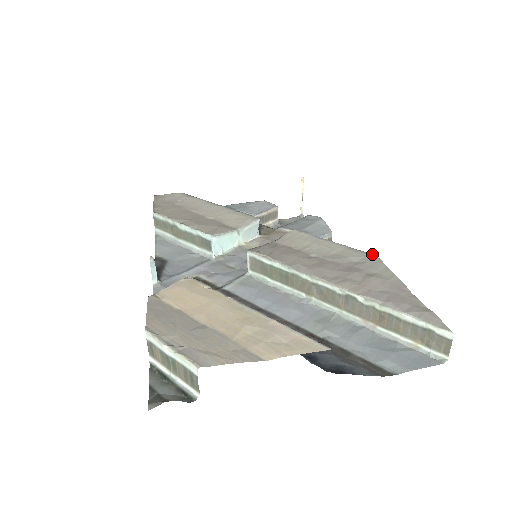
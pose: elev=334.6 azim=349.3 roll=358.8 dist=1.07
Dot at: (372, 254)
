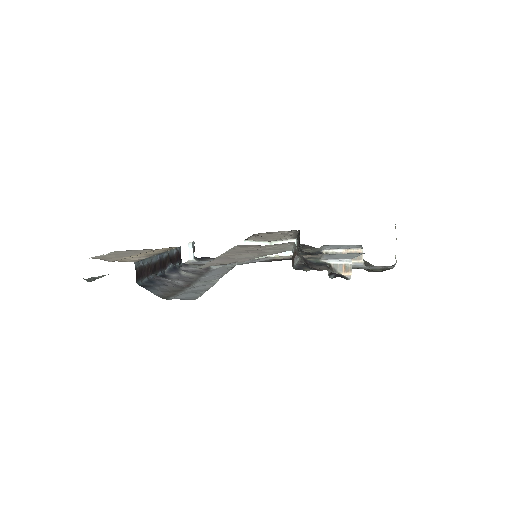
Dot at: (292, 250)
